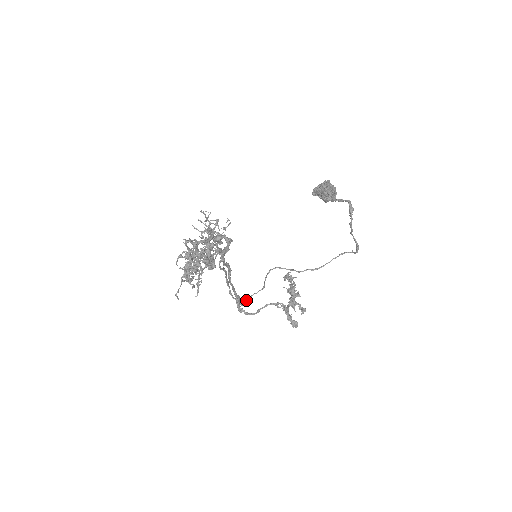
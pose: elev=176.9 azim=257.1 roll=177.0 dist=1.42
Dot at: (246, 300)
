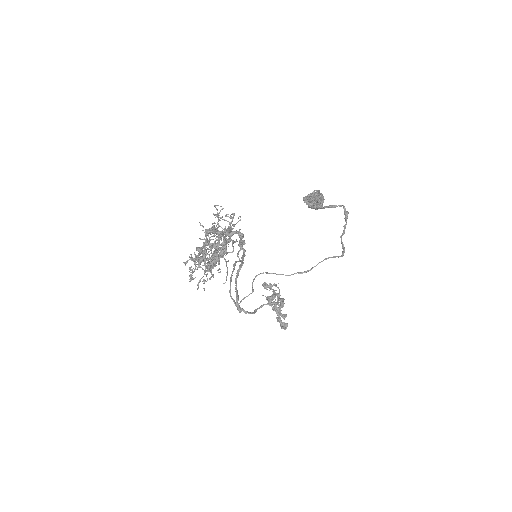
Dot at: occluded
